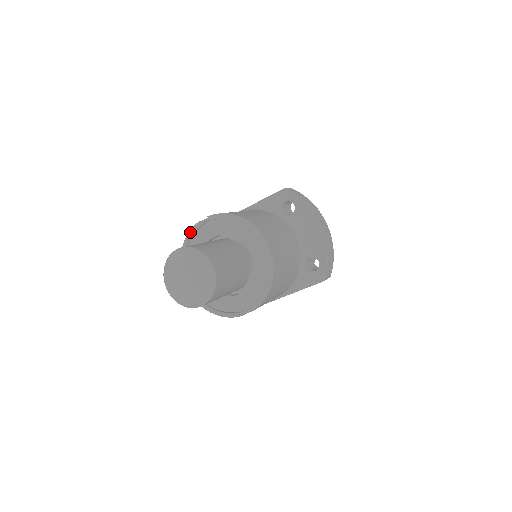
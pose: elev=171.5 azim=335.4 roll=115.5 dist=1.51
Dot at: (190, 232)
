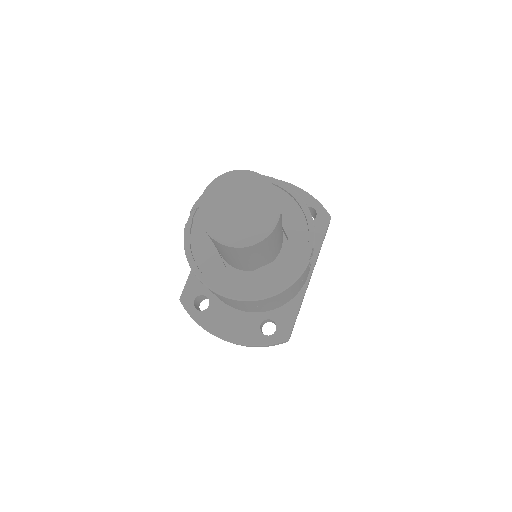
Dot at: (185, 241)
